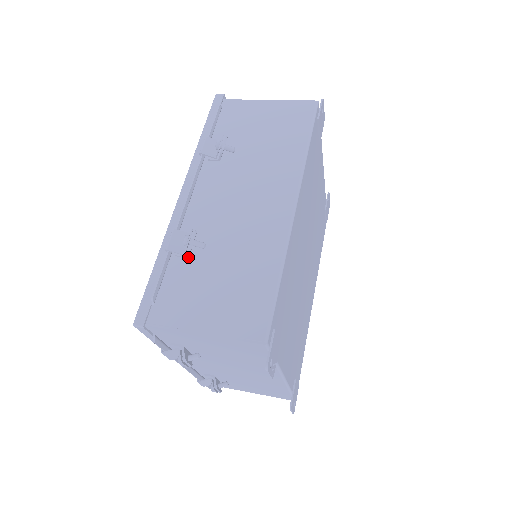
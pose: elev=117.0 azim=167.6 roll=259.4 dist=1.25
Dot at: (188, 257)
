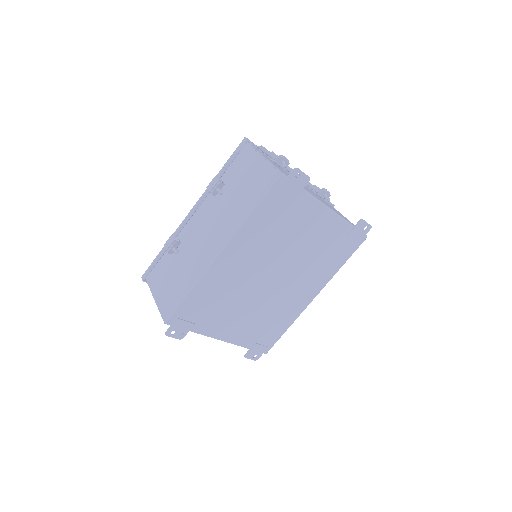
Dot at: (172, 254)
